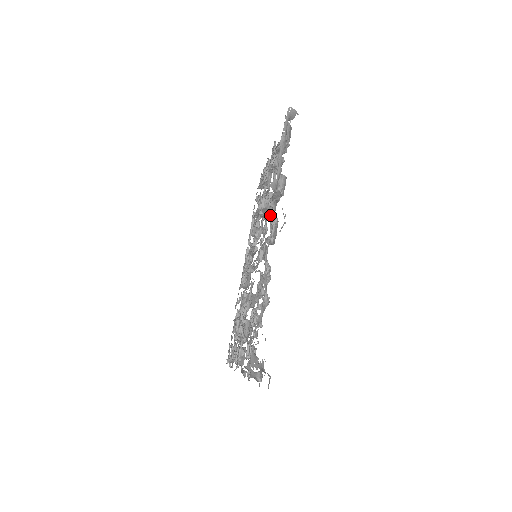
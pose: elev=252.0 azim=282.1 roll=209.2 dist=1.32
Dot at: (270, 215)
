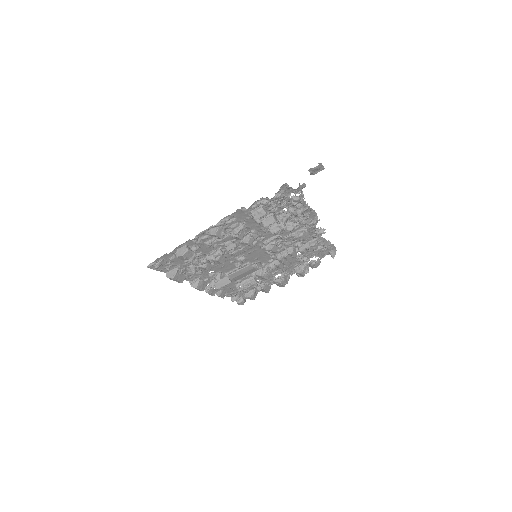
Dot at: (290, 251)
